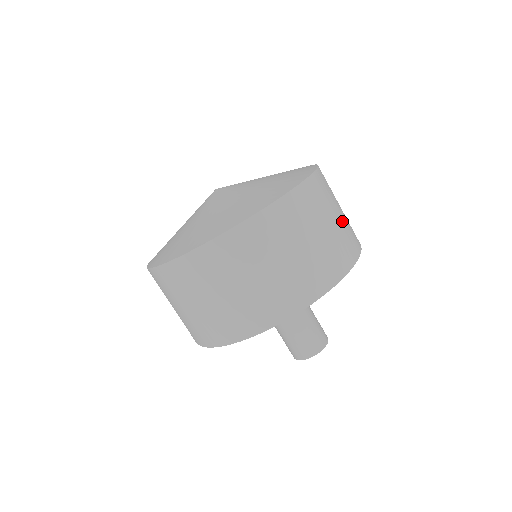
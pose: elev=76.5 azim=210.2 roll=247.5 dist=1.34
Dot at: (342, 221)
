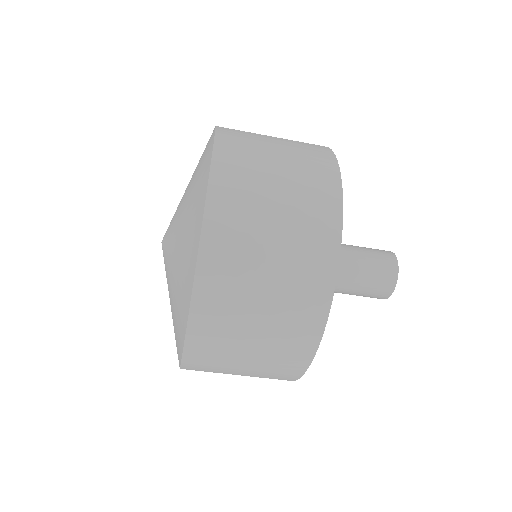
Dot at: occluded
